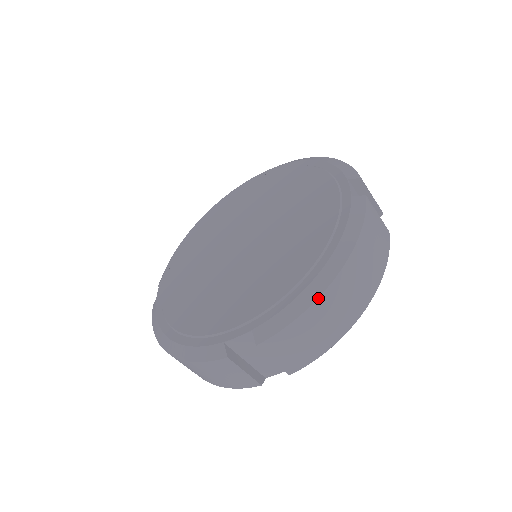
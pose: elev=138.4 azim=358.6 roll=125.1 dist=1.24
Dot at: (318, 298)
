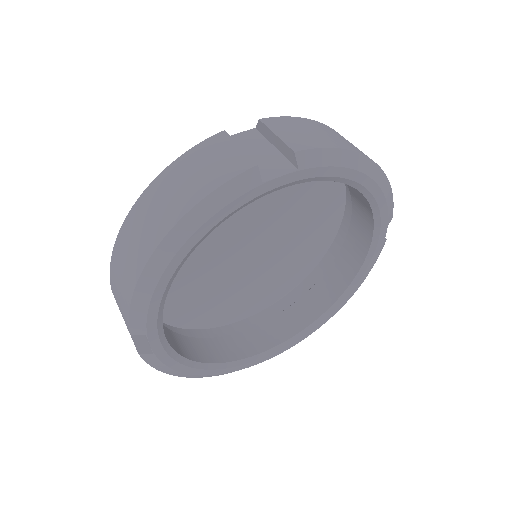
Dot at: (119, 232)
